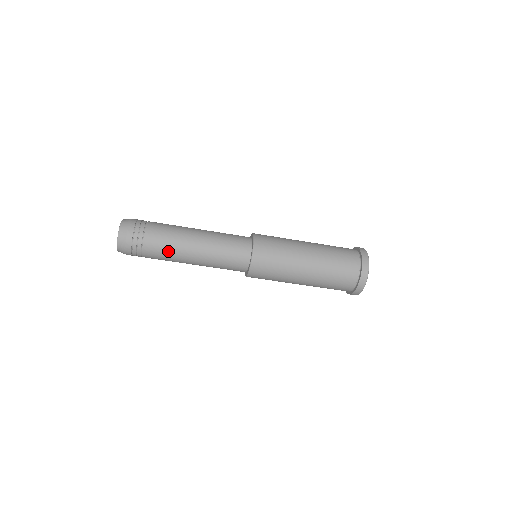
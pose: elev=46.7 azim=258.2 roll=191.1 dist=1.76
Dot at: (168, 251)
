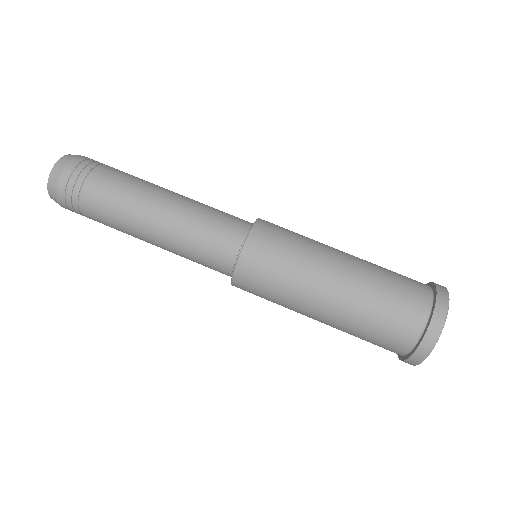
Dot at: (139, 179)
